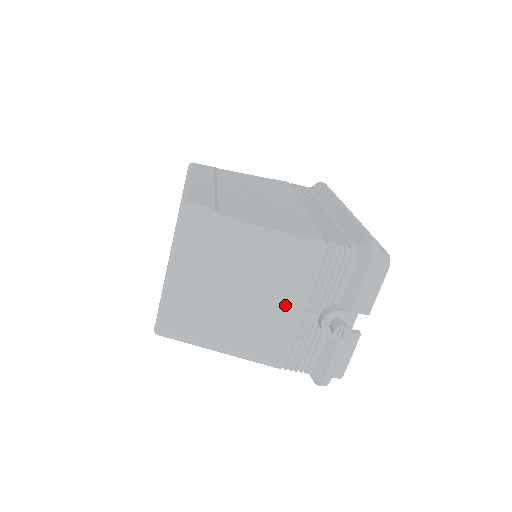
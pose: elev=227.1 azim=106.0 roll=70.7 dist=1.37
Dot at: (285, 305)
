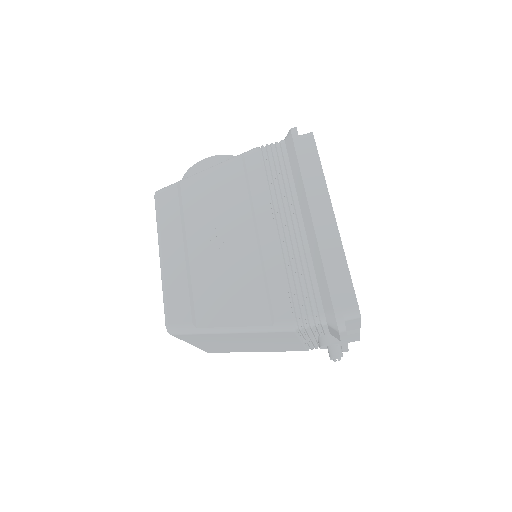
Dot at: (286, 342)
